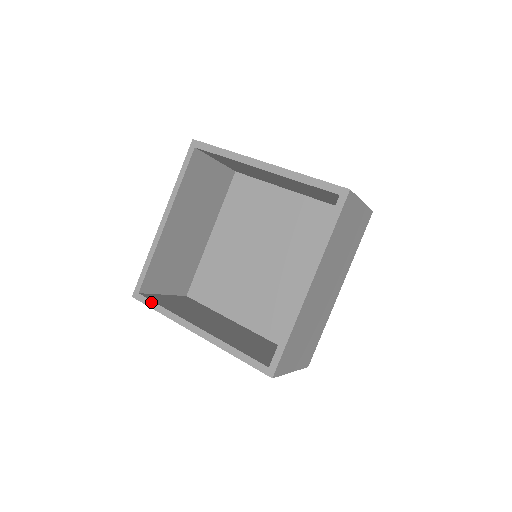
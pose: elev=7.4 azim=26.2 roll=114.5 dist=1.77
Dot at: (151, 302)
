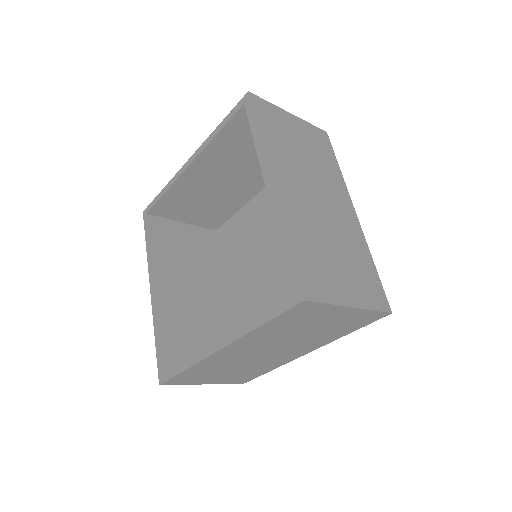
Dot at: (147, 230)
